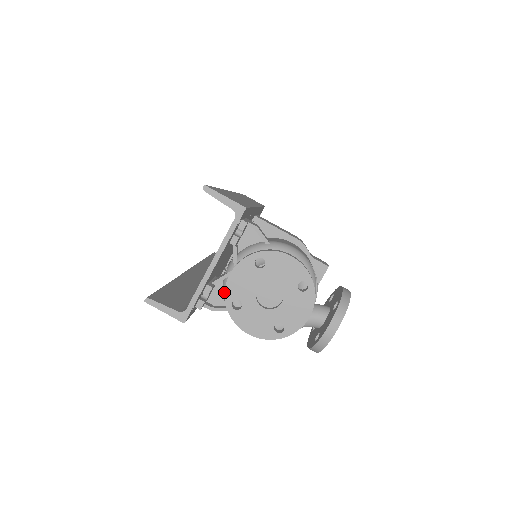
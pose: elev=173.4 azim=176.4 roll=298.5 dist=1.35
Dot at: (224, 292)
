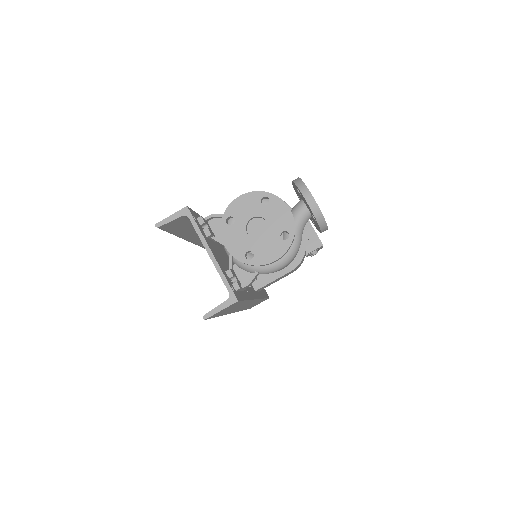
Dot at: (242, 267)
